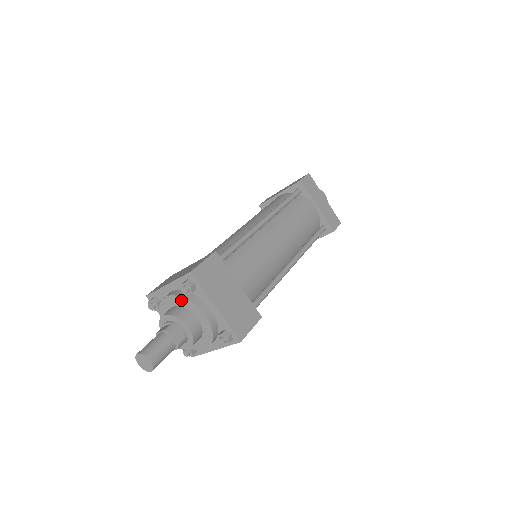
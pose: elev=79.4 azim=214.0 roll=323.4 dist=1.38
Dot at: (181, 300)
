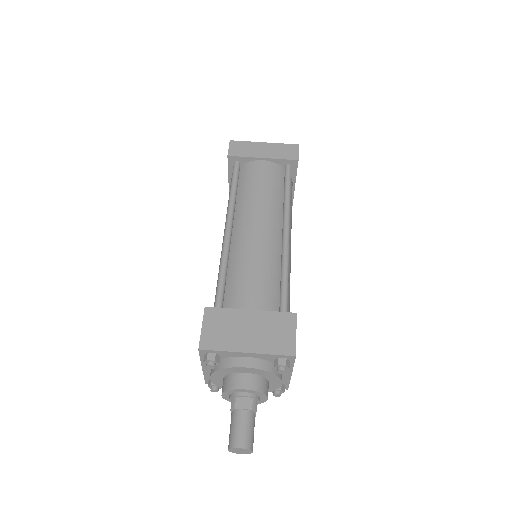
Dot at: (266, 373)
